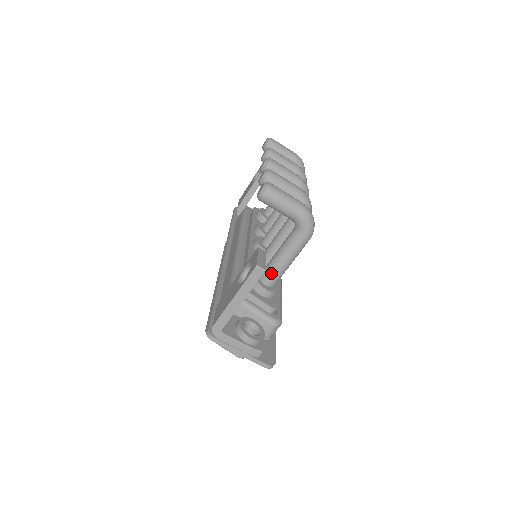
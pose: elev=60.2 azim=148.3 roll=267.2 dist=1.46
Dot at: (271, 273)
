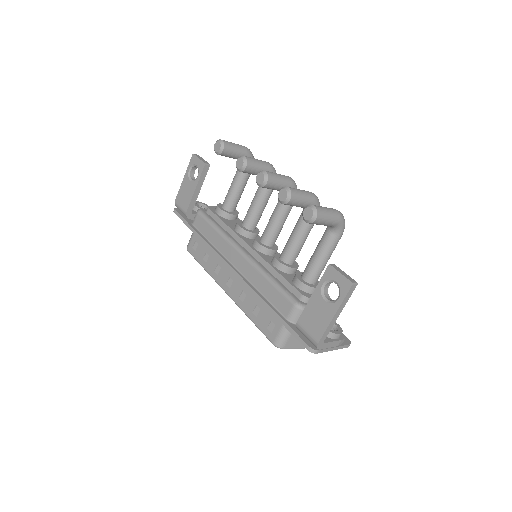
Dot at: (317, 274)
